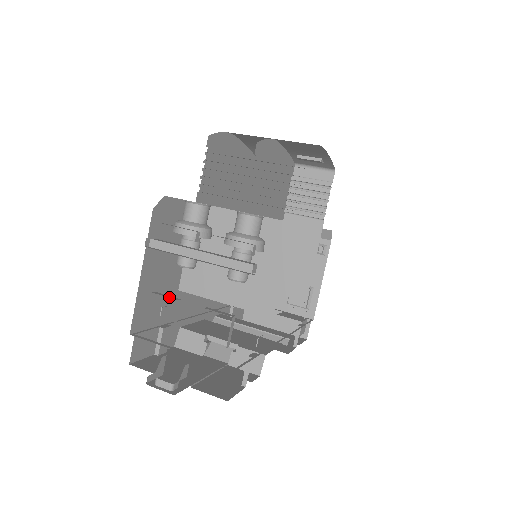
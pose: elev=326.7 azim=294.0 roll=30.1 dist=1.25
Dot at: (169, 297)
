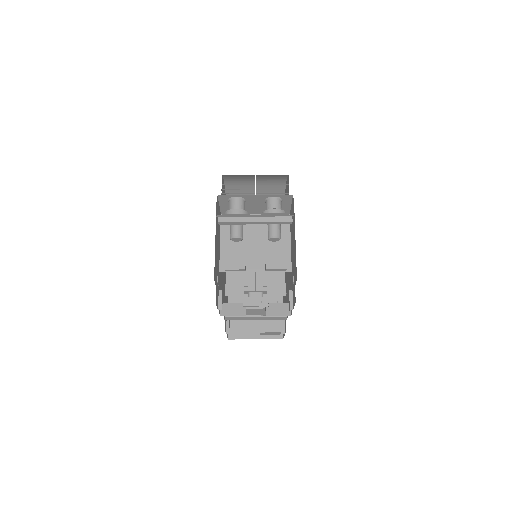
Dot at: occluded
